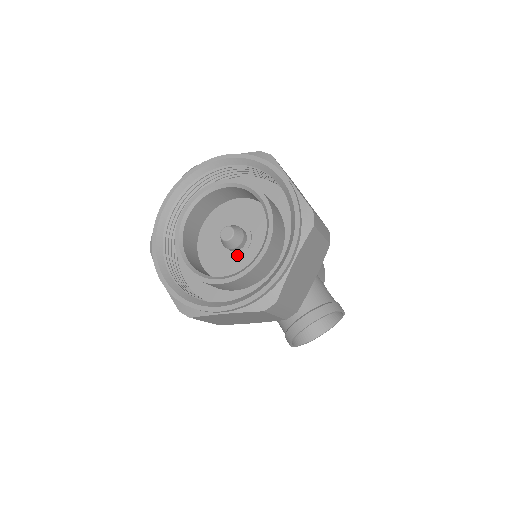
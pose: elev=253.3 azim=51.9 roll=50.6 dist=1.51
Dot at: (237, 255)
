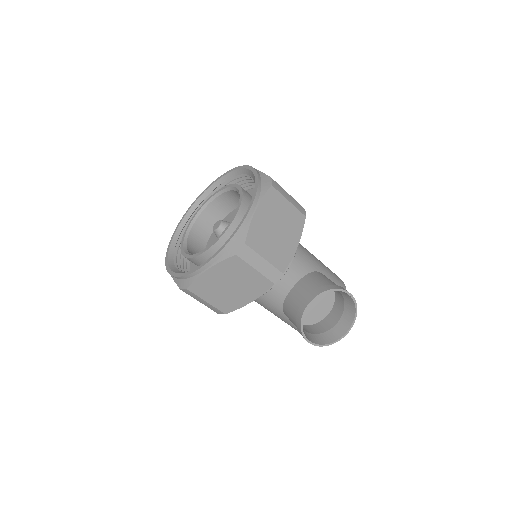
Dot at: occluded
